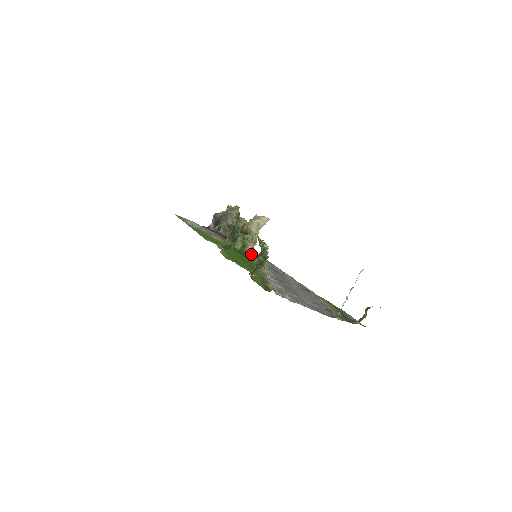
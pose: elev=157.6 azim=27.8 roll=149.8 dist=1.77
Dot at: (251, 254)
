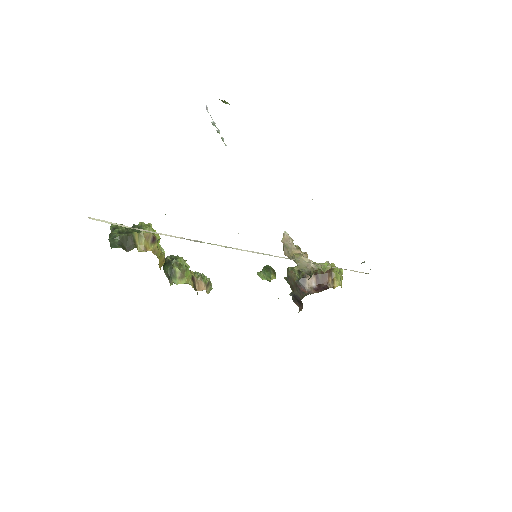
Dot at: occluded
